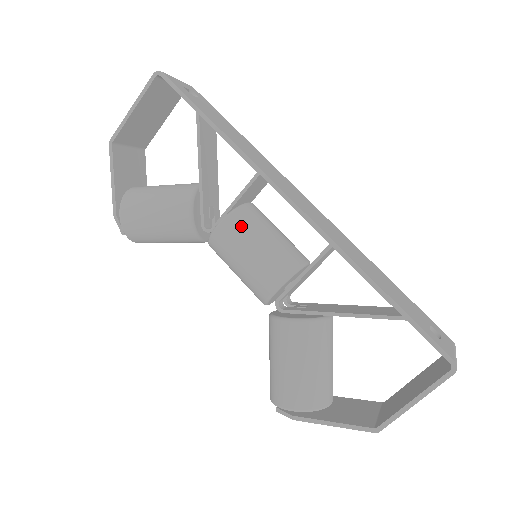
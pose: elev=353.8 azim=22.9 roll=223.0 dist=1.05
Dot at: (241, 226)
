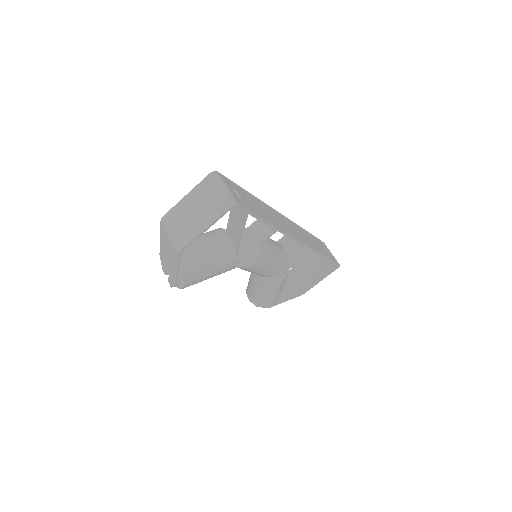
Dot at: (265, 257)
